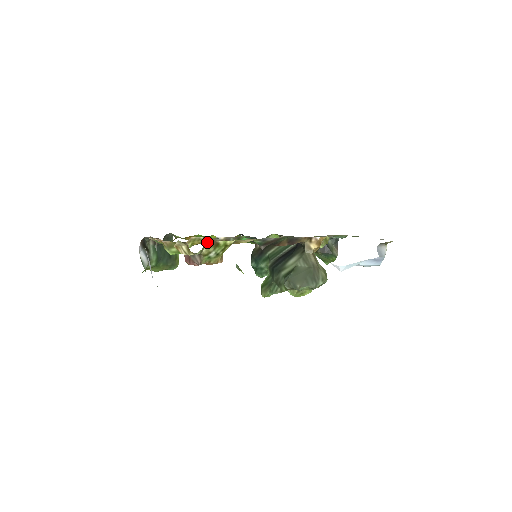
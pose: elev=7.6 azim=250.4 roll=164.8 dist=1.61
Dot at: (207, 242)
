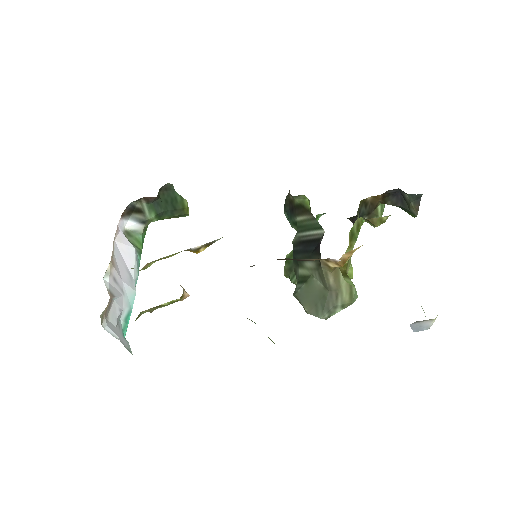
Dot at: occluded
